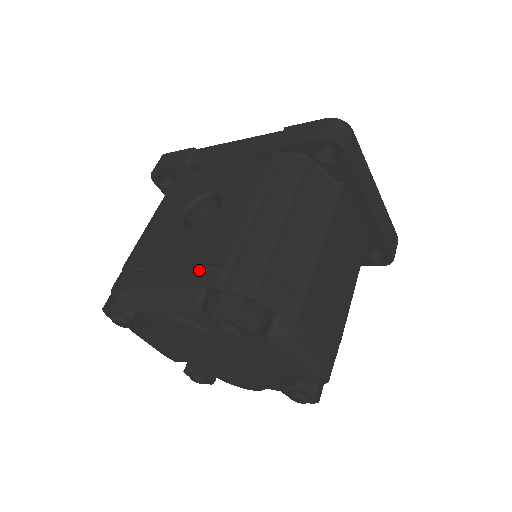
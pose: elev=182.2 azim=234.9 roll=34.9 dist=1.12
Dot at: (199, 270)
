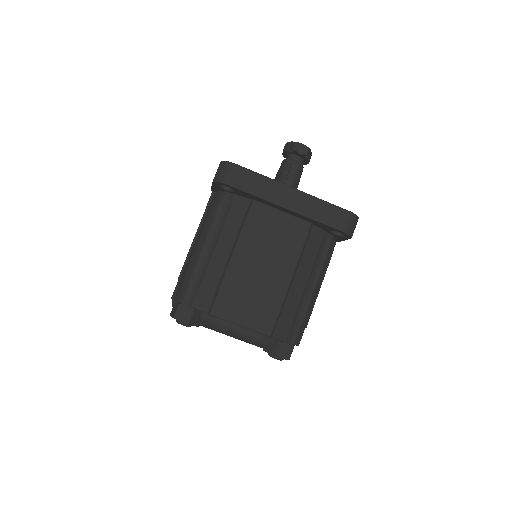
Dot at: occluded
